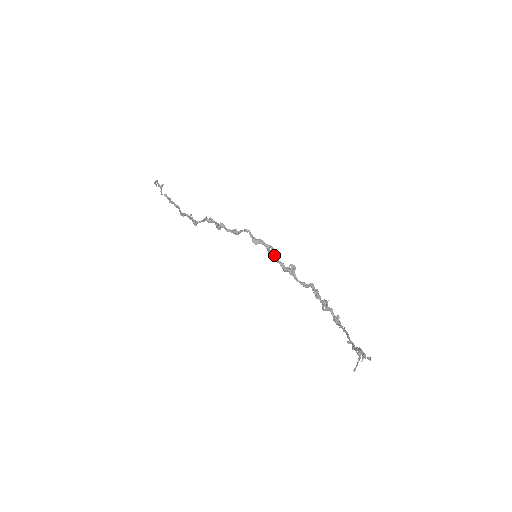
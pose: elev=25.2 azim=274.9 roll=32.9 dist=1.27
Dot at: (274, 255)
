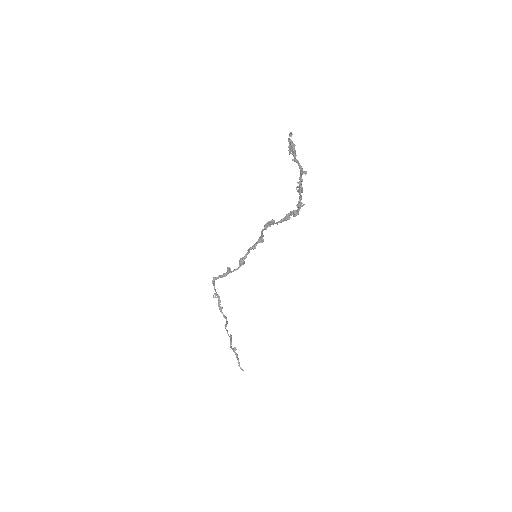
Dot at: (261, 236)
